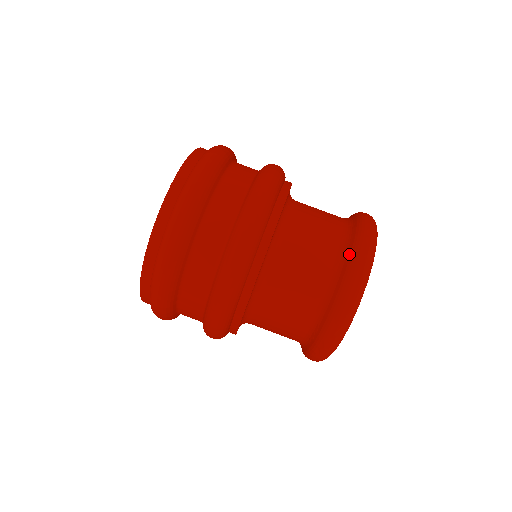
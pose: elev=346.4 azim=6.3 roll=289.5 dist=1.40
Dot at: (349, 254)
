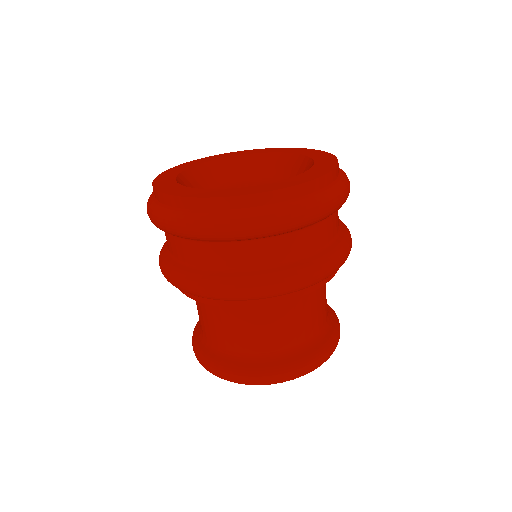
Dot at: (229, 363)
